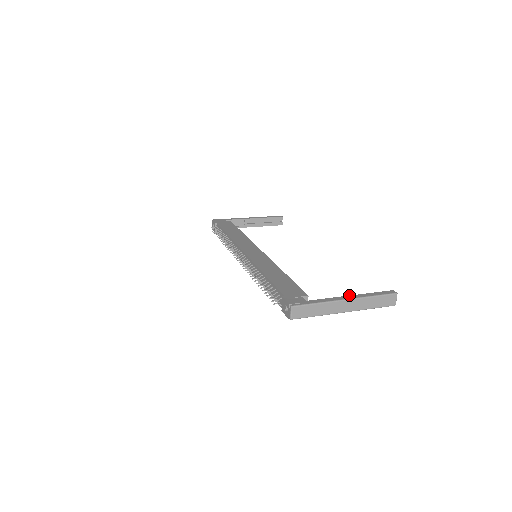
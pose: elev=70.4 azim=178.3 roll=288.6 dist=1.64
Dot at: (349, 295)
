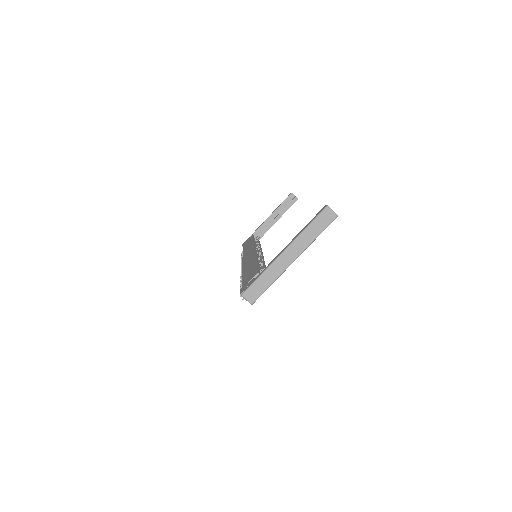
Dot at: occluded
